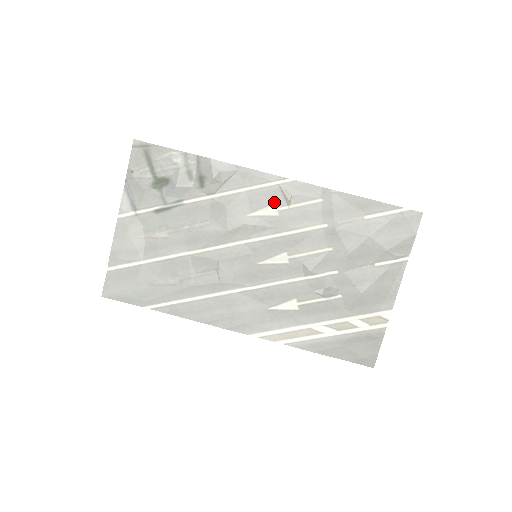
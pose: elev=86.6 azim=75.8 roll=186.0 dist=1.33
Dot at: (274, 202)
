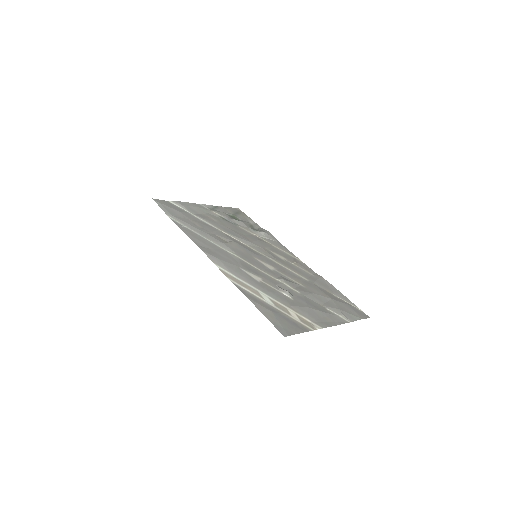
Dot at: (286, 257)
